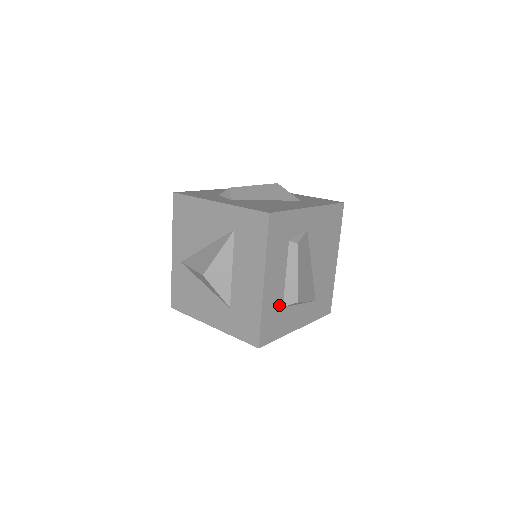
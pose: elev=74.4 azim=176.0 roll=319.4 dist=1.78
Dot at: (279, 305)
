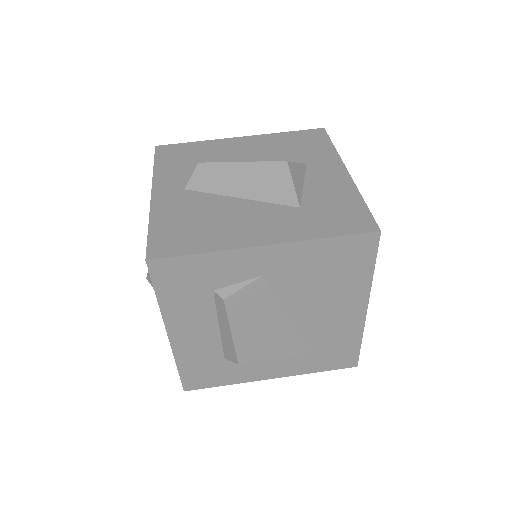
Dot at: (215, 356)
